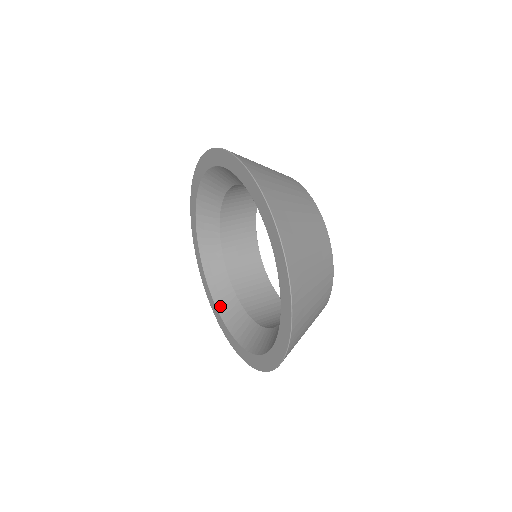
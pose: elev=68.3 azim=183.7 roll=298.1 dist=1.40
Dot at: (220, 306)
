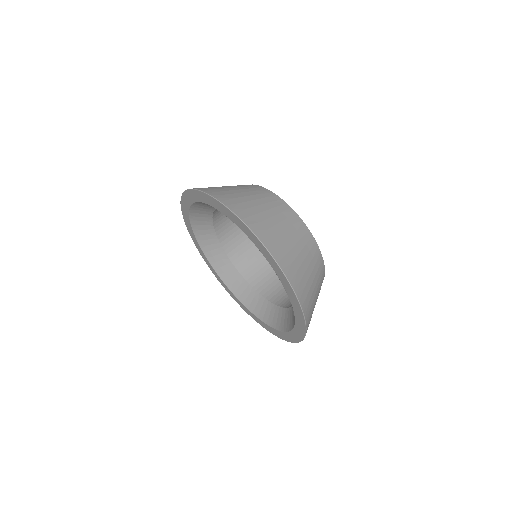
Dot at: (279, 326)
